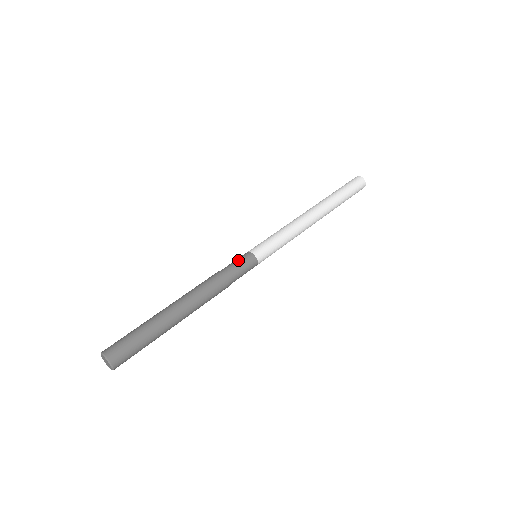
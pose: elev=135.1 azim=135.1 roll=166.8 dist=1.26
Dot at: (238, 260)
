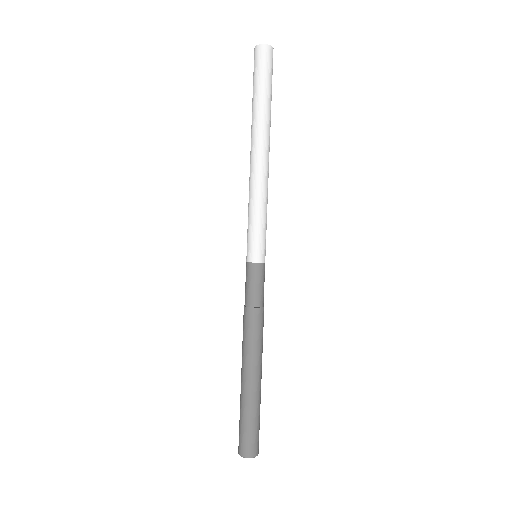
Dot at: (255, 282)
